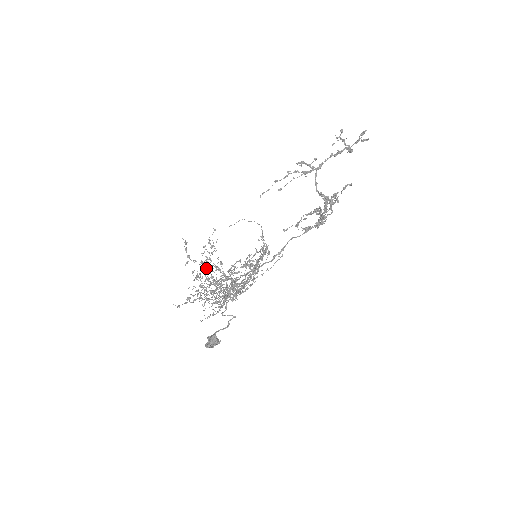
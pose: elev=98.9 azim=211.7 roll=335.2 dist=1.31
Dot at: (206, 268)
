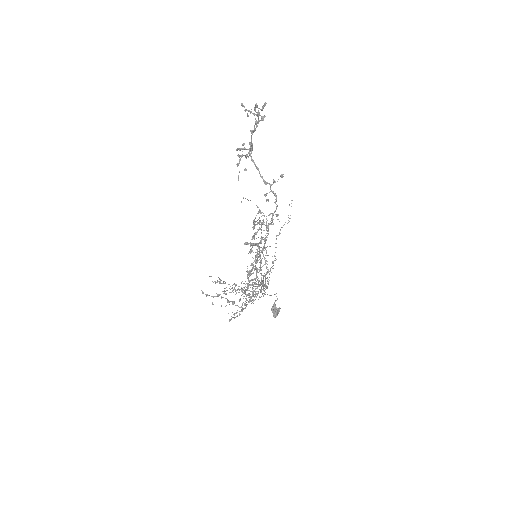
Dot at: occluded
